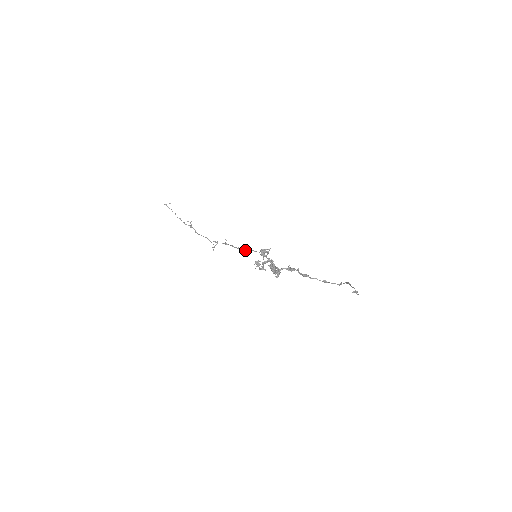
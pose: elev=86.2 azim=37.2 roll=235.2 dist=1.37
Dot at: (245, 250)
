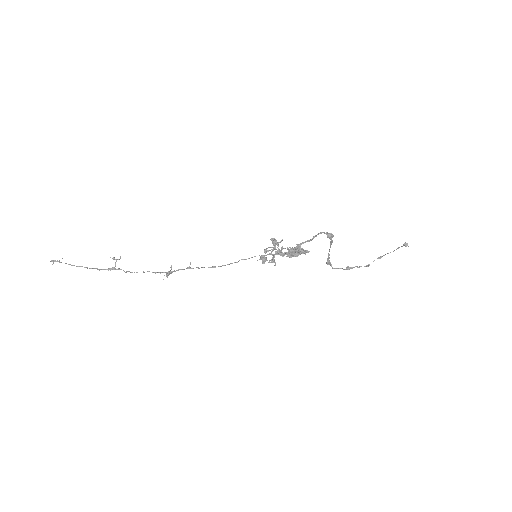
Dot at: (228, 264)
